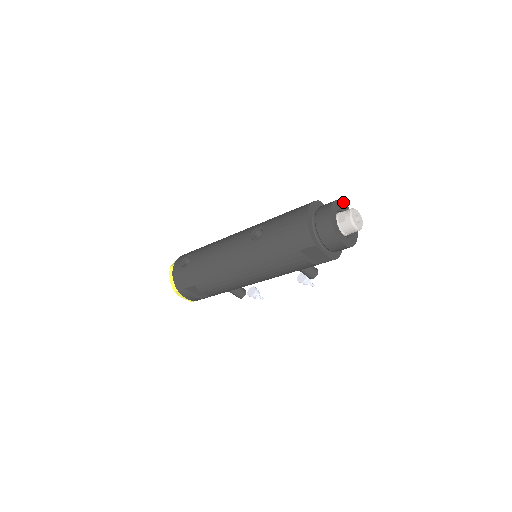
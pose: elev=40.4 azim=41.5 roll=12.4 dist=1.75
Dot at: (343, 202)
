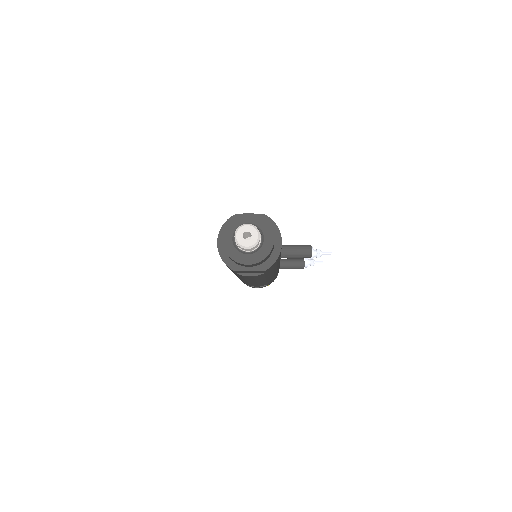
Dot at: (243, 213)
